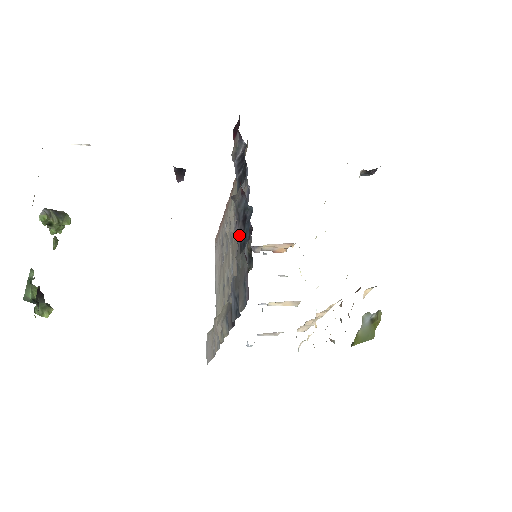
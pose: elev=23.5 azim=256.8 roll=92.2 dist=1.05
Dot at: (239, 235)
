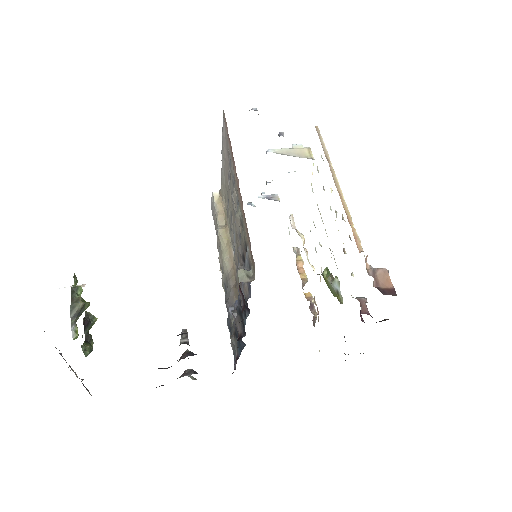
Dot at: (235, 329)
